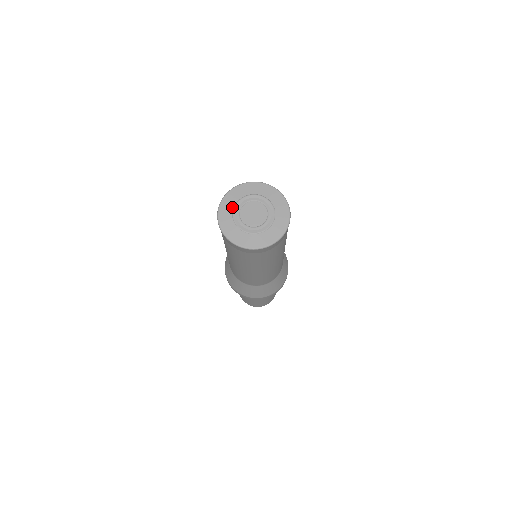
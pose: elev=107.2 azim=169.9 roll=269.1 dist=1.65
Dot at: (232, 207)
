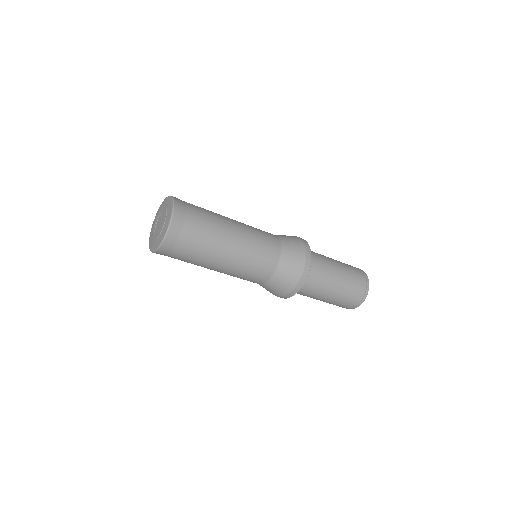
Dot at: (153, 232)
